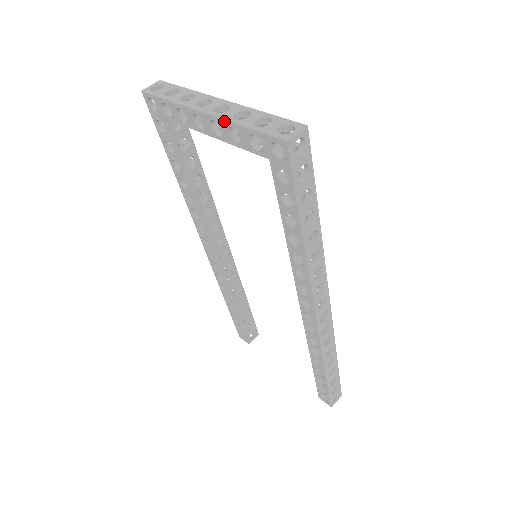
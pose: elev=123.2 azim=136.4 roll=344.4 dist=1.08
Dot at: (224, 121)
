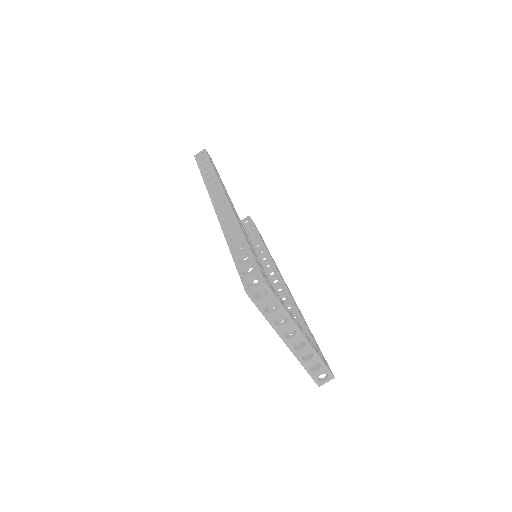
Dot at: (296, 357)
